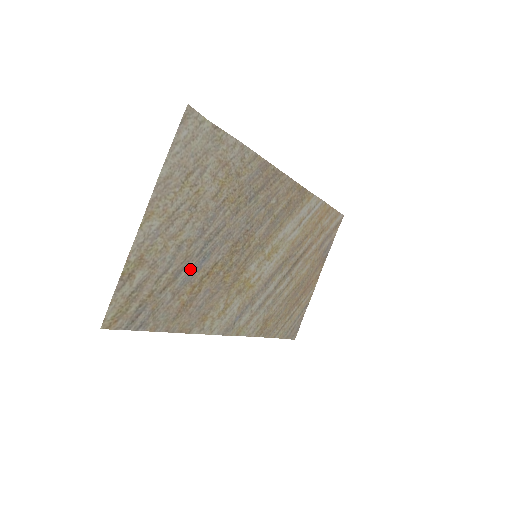
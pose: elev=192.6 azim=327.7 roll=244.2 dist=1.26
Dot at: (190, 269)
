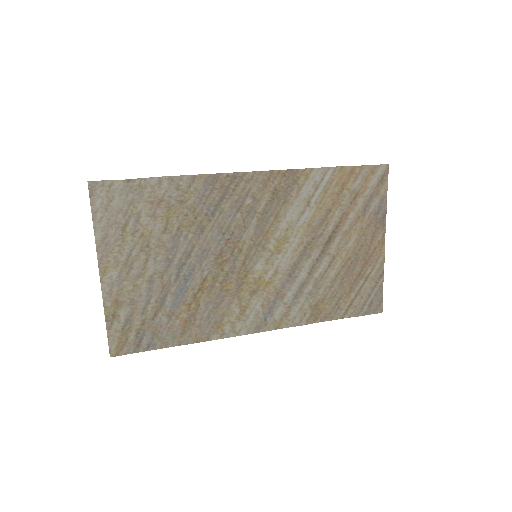
Dot at: (175, 293)
